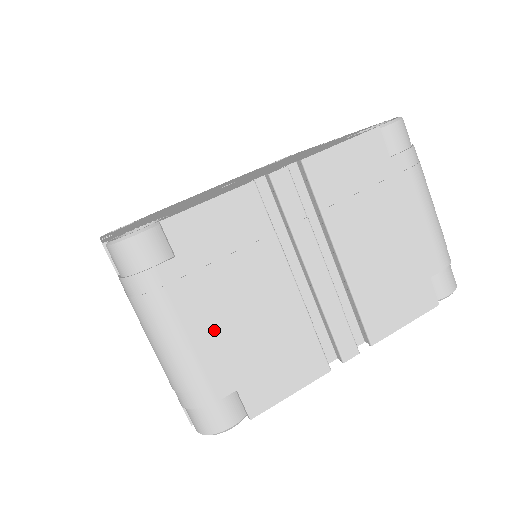
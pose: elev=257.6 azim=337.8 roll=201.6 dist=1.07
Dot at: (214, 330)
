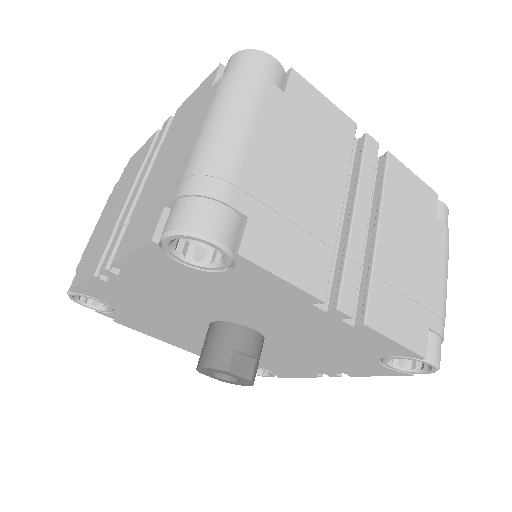
Dot at: (270, 158)
